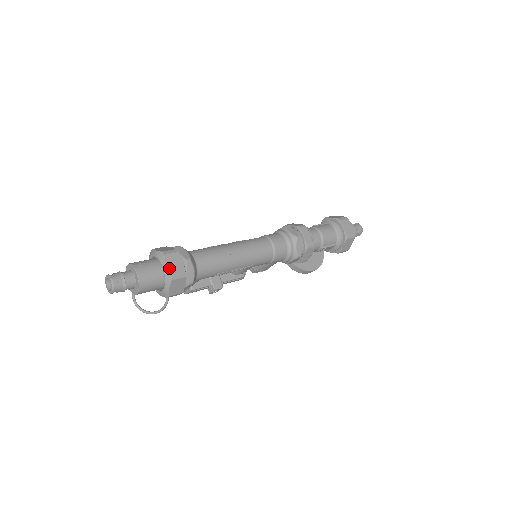
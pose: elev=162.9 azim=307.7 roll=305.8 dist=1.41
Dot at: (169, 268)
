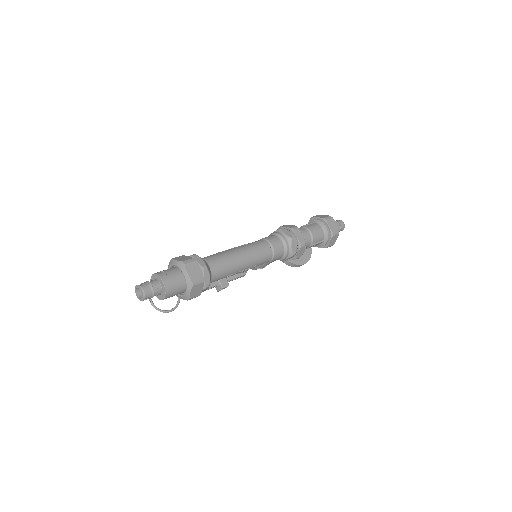
Dot at: (190, 276)
